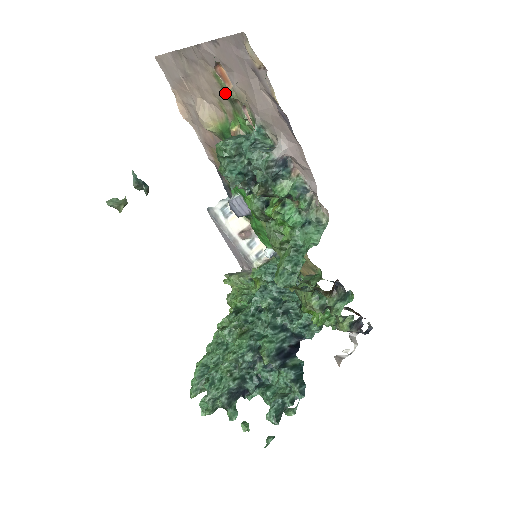
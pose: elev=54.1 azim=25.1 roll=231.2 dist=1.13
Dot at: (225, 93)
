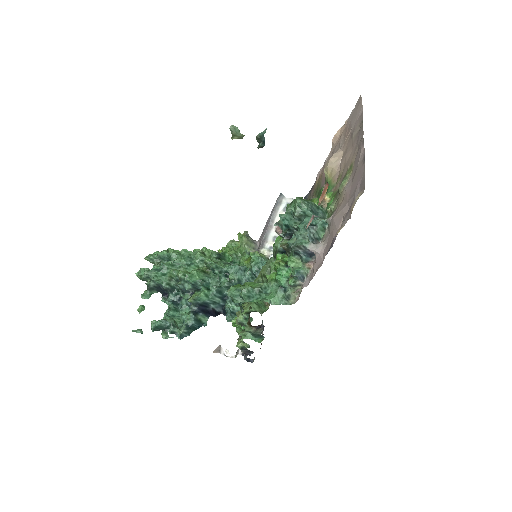
Dot at: (343, 180)
